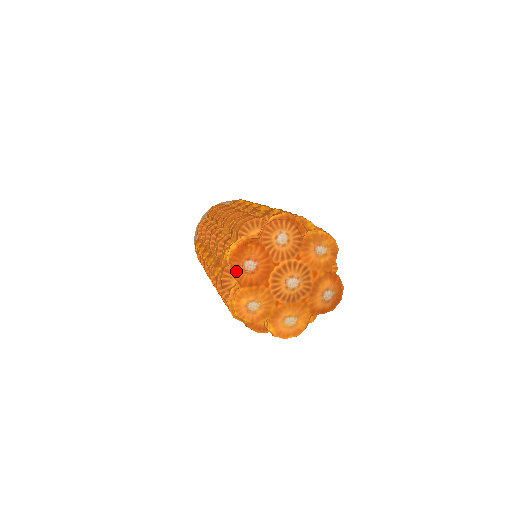
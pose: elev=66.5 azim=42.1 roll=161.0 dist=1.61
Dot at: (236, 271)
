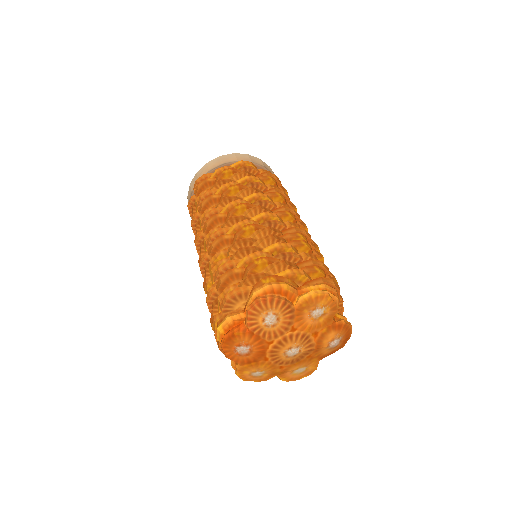
Dot at: (230, 356)
